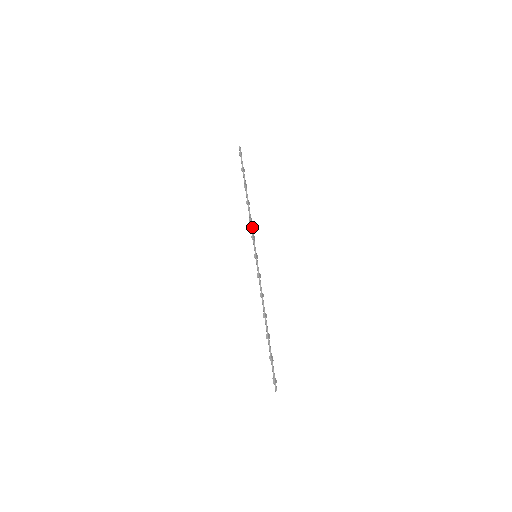
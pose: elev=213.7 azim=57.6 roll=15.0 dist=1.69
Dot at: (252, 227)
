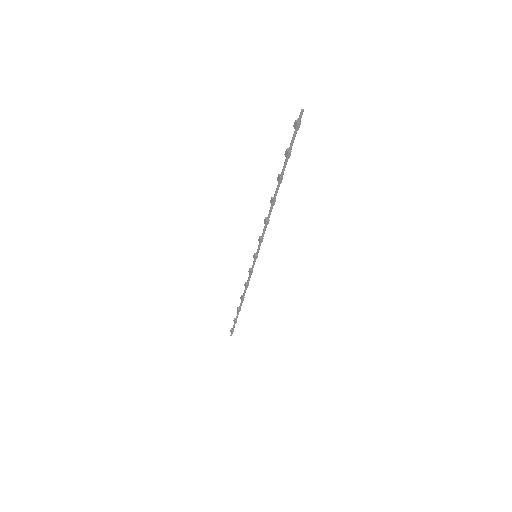
Dot at: occluded
